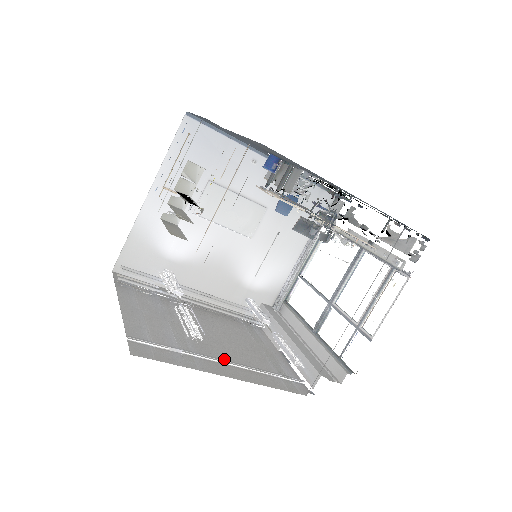
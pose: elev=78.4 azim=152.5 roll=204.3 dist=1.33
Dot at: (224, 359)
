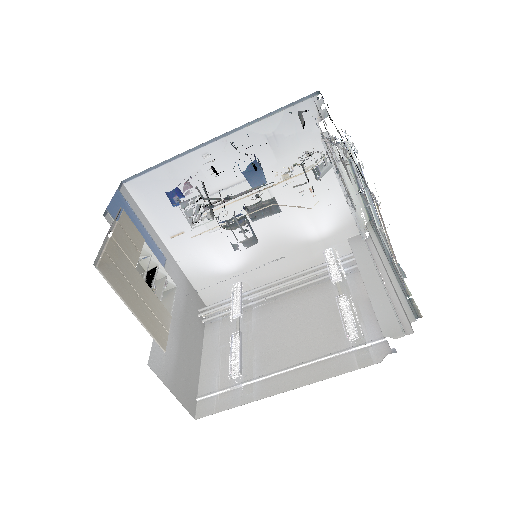
Dot at: (288, 364)
